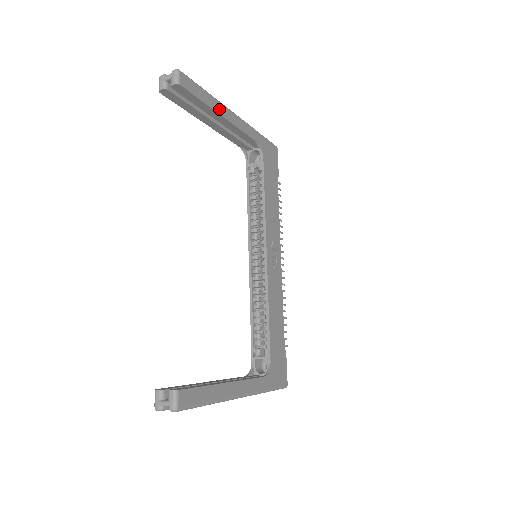
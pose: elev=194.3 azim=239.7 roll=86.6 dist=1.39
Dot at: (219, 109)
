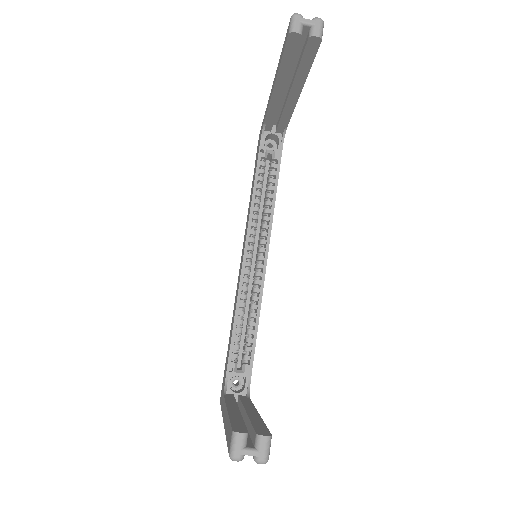
Dot at: occluded
